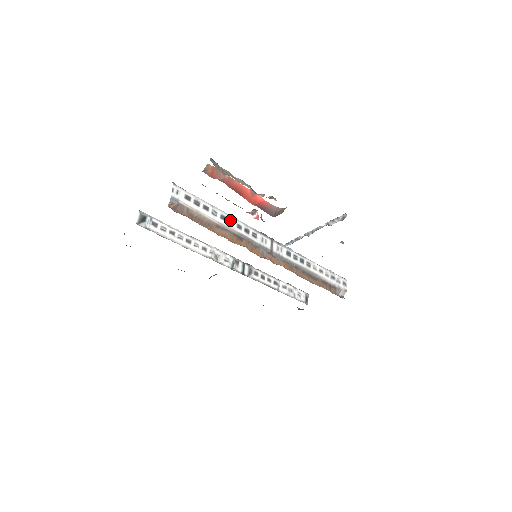
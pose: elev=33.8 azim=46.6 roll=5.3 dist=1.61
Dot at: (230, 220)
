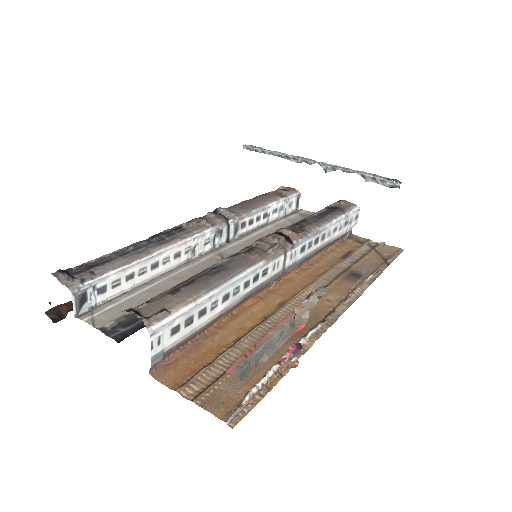
Dot at: (235, 289)
